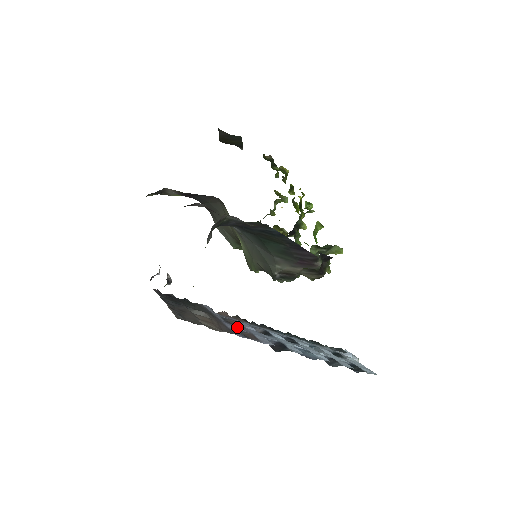
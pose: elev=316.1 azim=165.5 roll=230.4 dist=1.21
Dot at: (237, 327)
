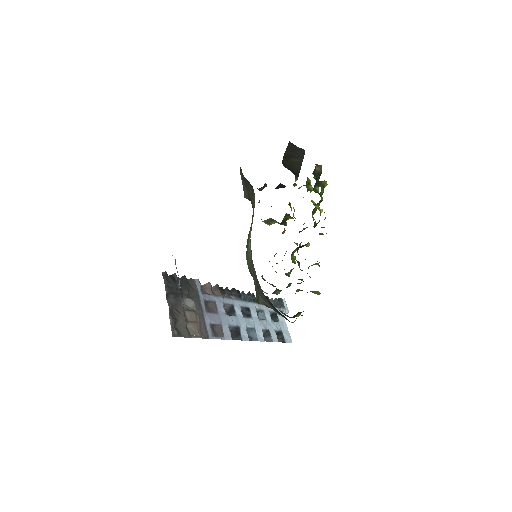
Dot at: (212, 319)
